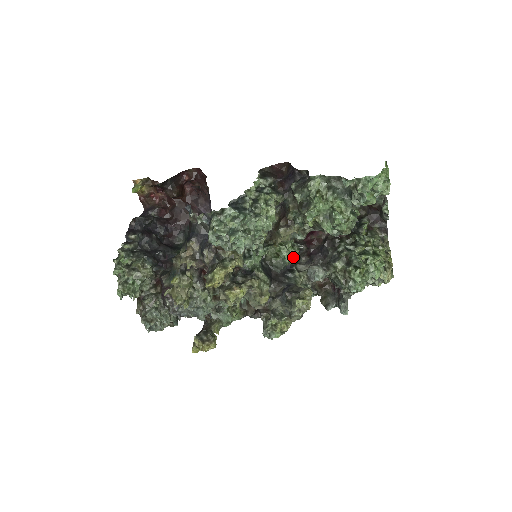
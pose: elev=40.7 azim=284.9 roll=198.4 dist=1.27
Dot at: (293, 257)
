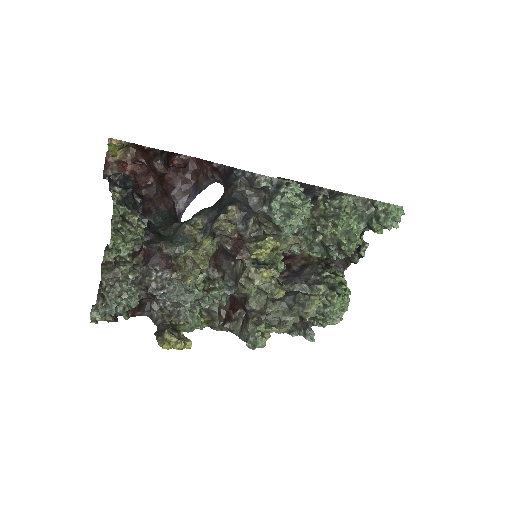
Dot at: (279, 272)
